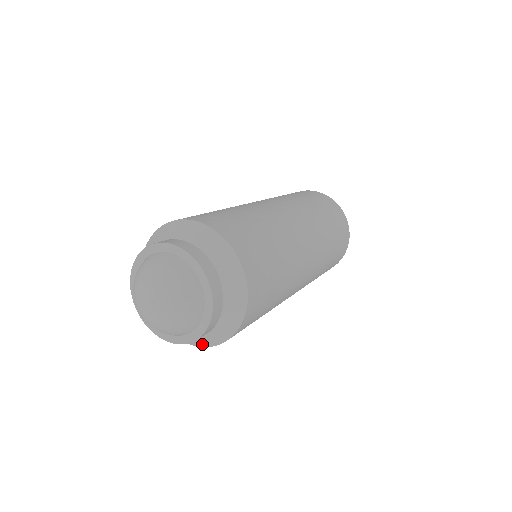
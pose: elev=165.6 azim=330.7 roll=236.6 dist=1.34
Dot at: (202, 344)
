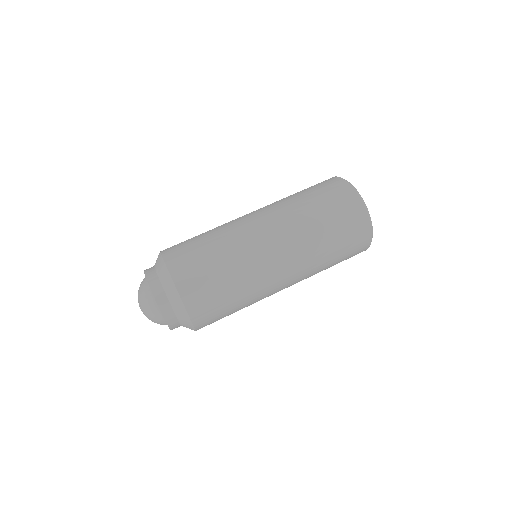
Dot at: (191, 329)
